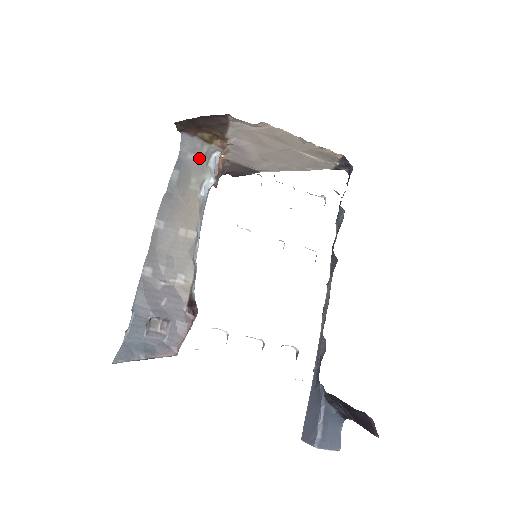
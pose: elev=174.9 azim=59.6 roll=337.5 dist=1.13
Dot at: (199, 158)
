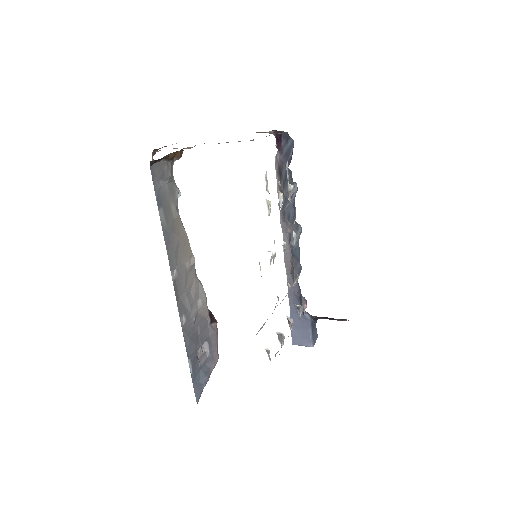
Dot at: (168, 181)
